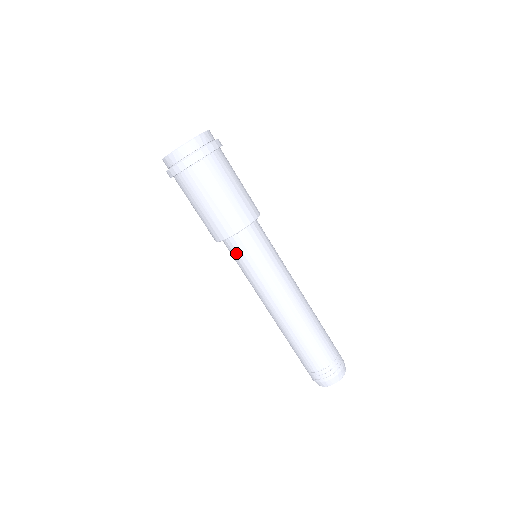
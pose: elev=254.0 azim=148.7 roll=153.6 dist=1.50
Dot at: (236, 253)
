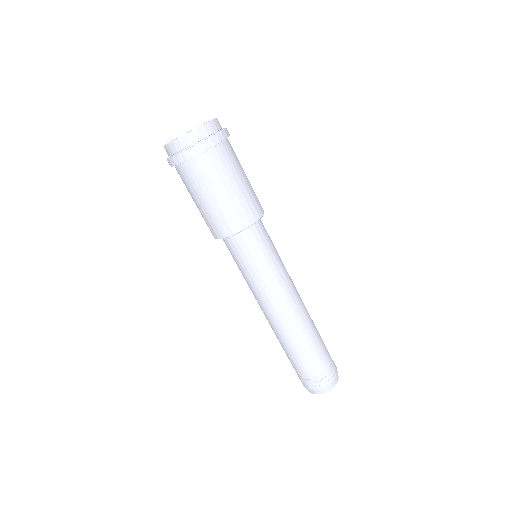
Dot at: (246, 249)
